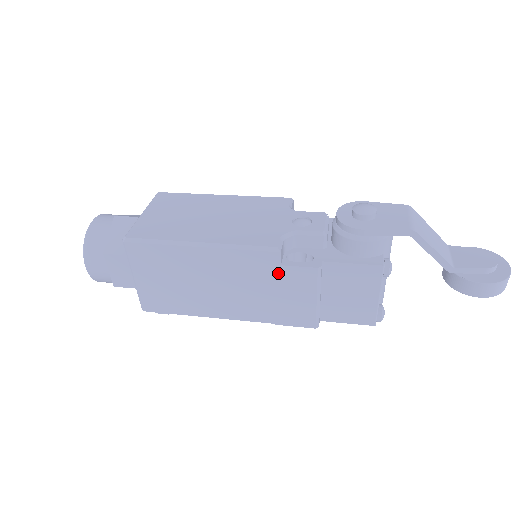
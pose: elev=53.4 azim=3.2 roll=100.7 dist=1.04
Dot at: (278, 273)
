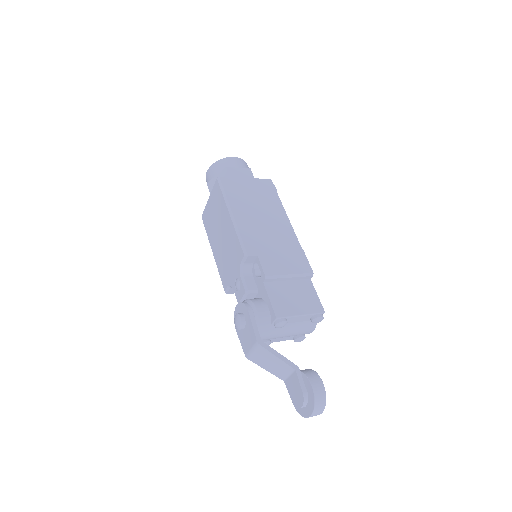
Dot at: occluded
